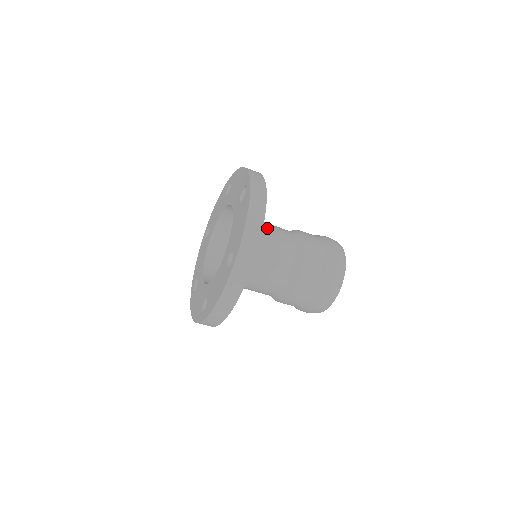
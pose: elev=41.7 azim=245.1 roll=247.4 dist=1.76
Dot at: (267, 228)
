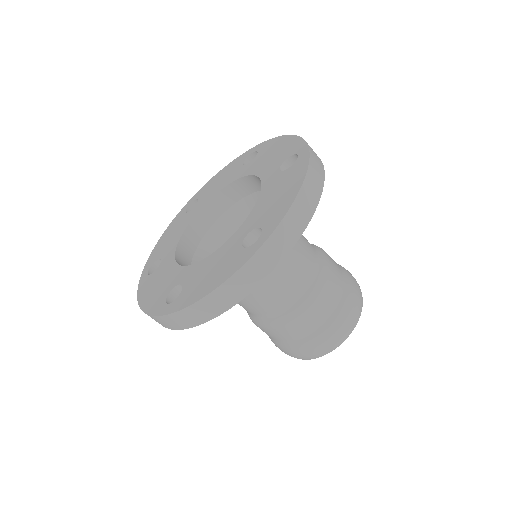
Dot at: occluded
